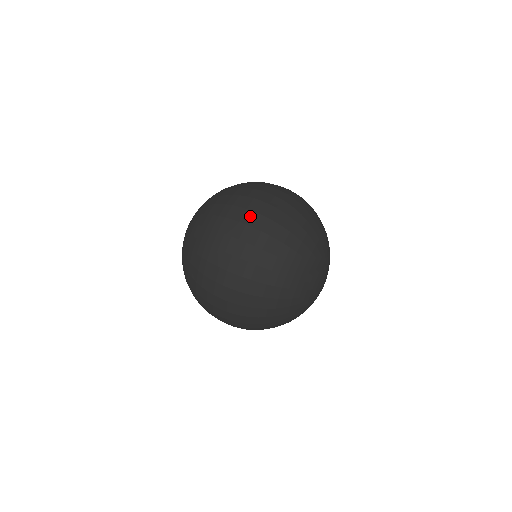
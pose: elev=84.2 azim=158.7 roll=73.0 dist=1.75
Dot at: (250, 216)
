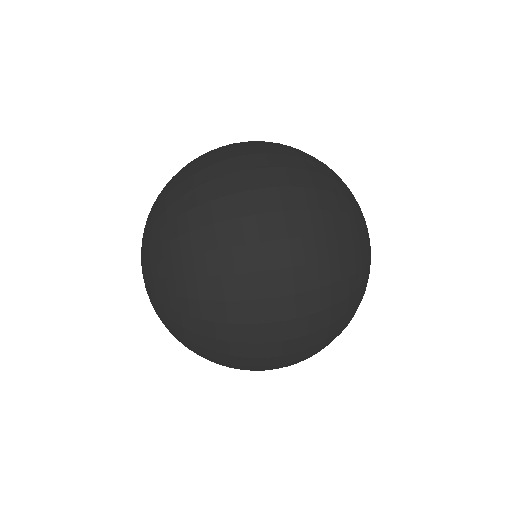
Dot at: (264, 197)
